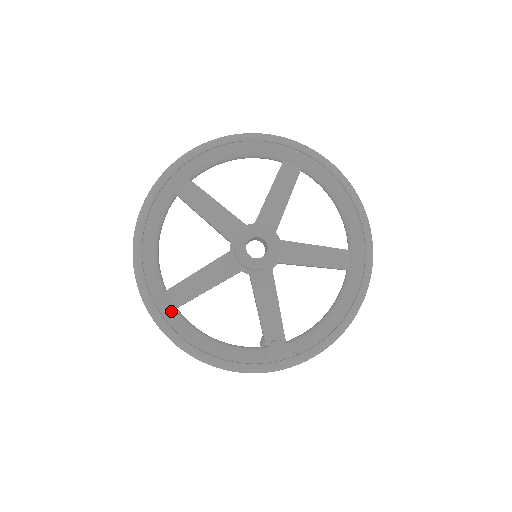
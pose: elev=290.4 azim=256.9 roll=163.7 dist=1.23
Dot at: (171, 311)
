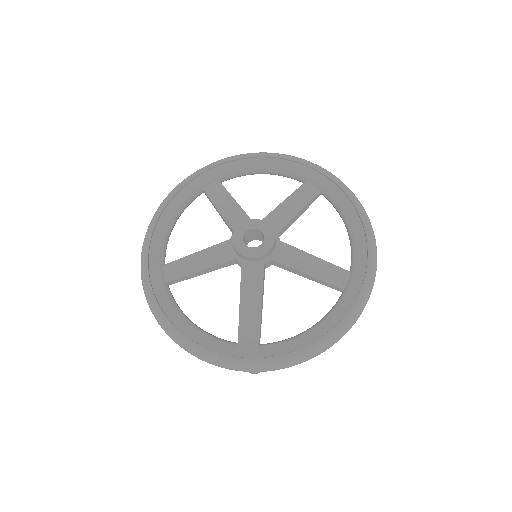
Dot at: (161, 283)
